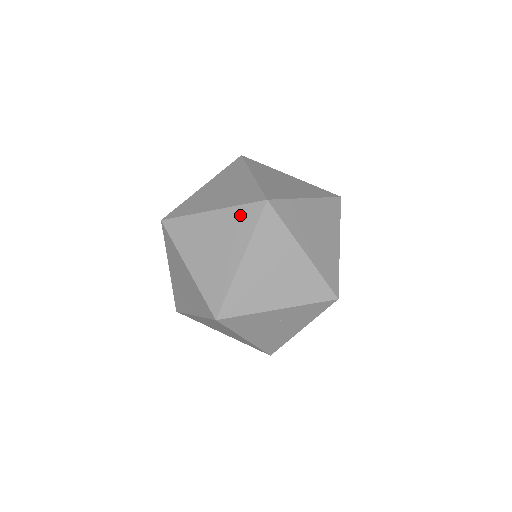
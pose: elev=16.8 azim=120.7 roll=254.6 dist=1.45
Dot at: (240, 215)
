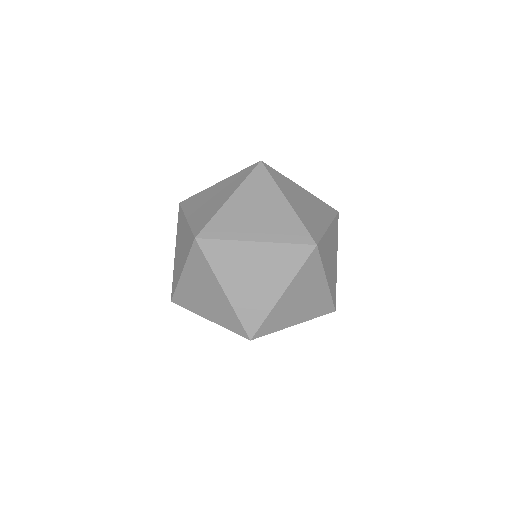
Dot at: (287, 253)
